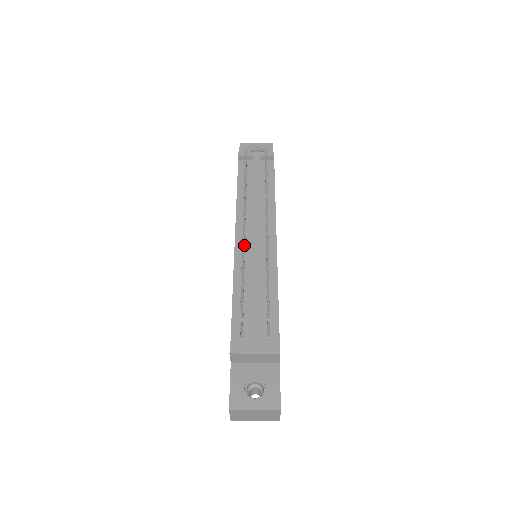
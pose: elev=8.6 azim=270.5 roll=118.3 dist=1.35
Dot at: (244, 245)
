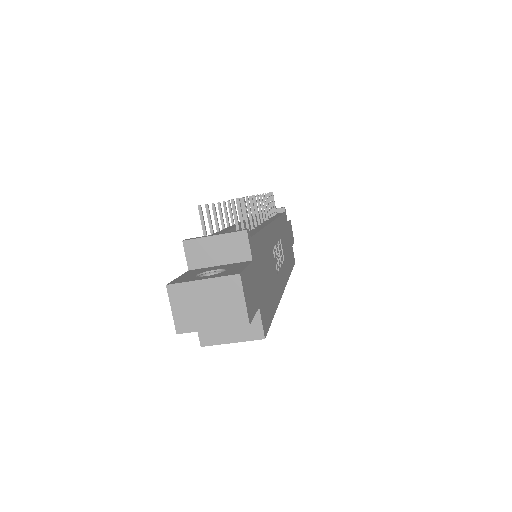
Dot at: (231, 214)
